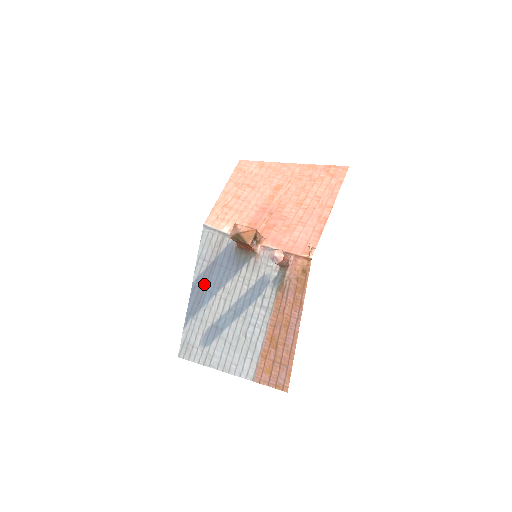
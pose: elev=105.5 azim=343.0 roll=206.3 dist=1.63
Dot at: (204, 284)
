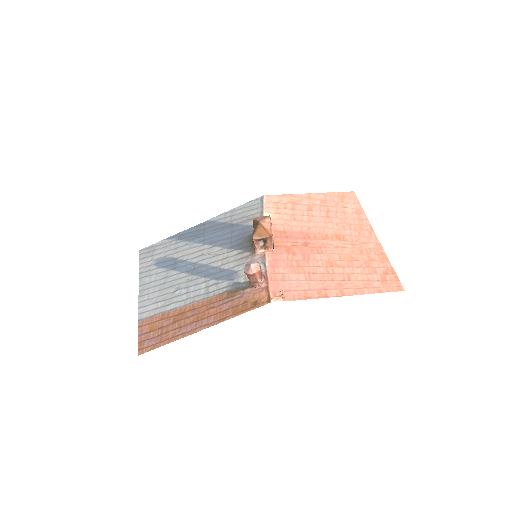
Dot at: (209, 230)
